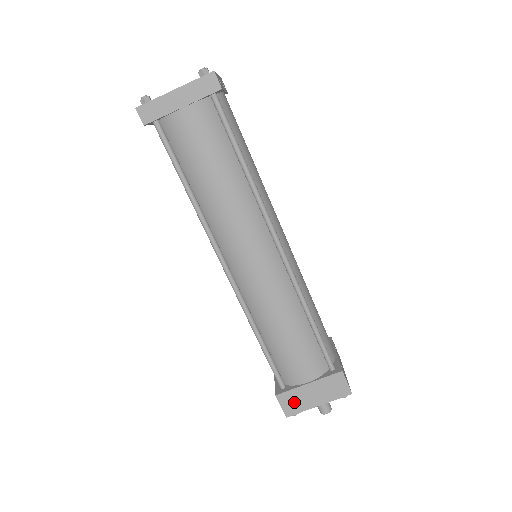
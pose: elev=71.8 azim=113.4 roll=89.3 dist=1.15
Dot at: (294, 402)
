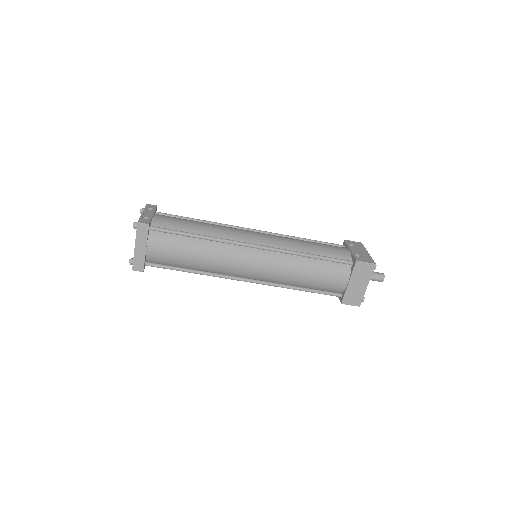
Dot at: (354, 297)
